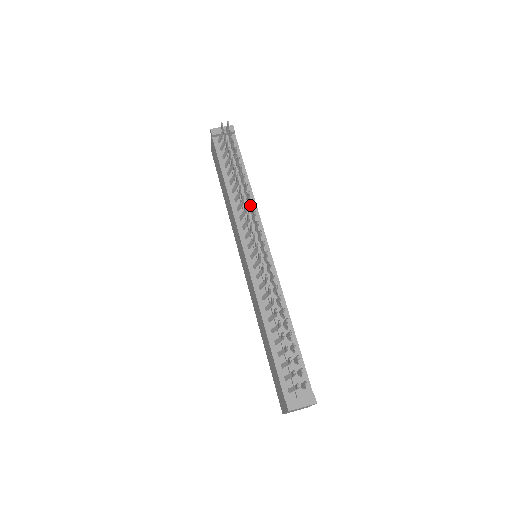
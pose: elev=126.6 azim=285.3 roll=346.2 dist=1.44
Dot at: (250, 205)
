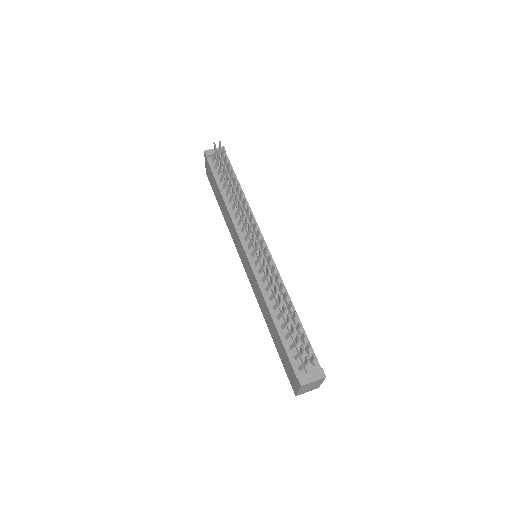
Dot at: (247, 209)
